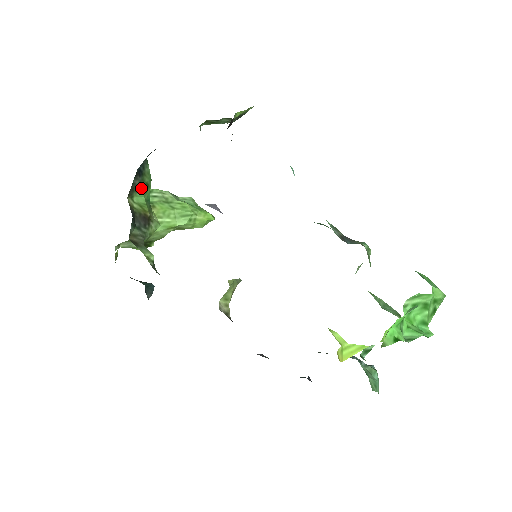
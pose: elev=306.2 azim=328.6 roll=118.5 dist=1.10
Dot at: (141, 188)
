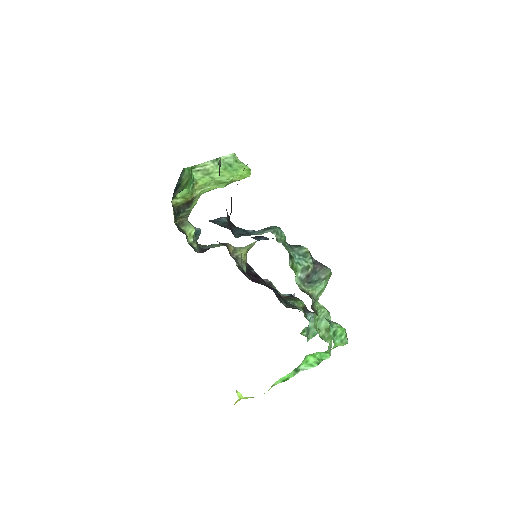
Dot at: occluded
